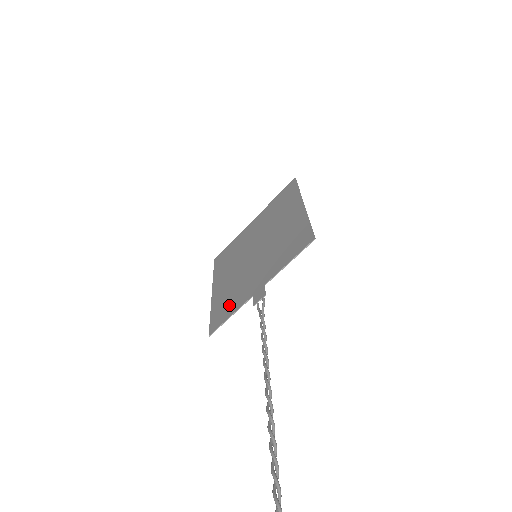
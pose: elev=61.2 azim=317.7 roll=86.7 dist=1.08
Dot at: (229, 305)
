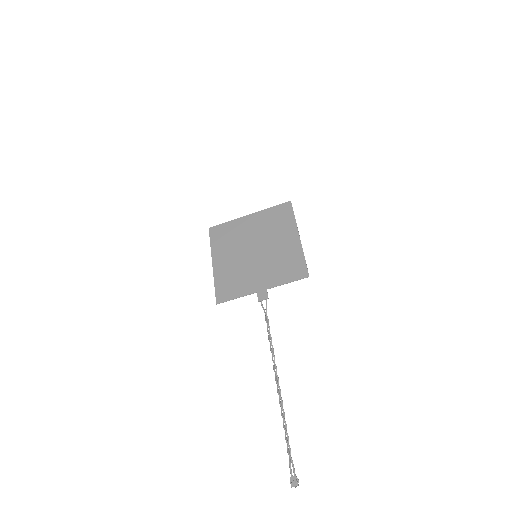
Dot at: (234, 288)
